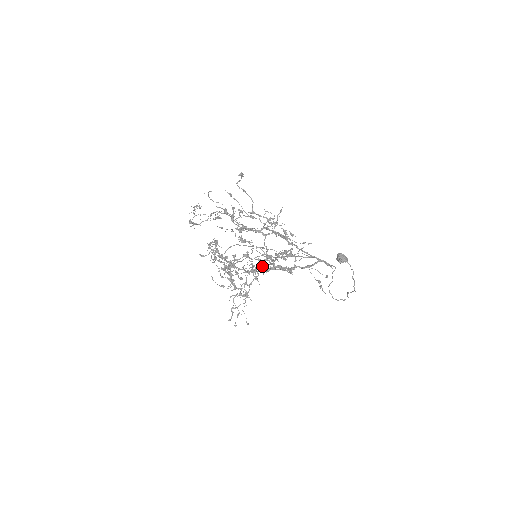
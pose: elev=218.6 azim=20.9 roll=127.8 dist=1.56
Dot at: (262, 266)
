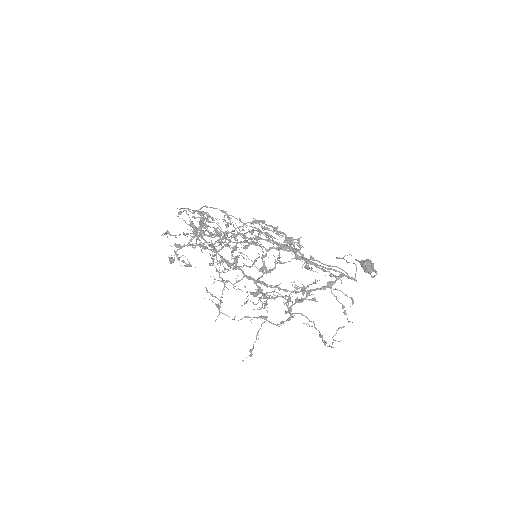
Dot at: occluded
